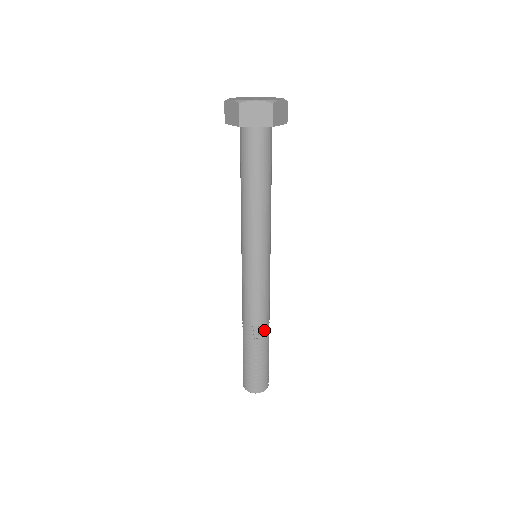
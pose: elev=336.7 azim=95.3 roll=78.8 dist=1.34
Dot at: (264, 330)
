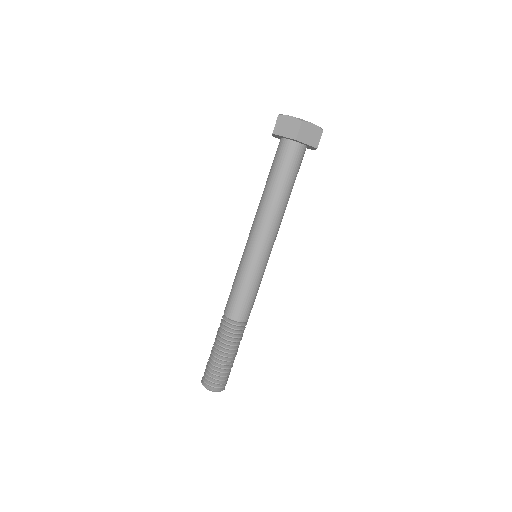
Dot at: (244, 327)
